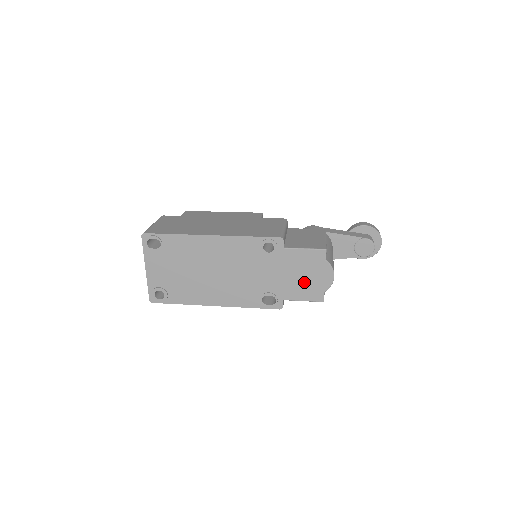
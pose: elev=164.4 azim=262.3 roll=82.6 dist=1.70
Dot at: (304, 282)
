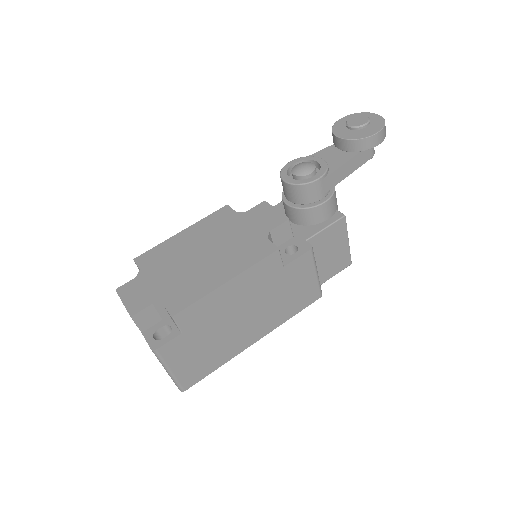
Dot at: occluded
